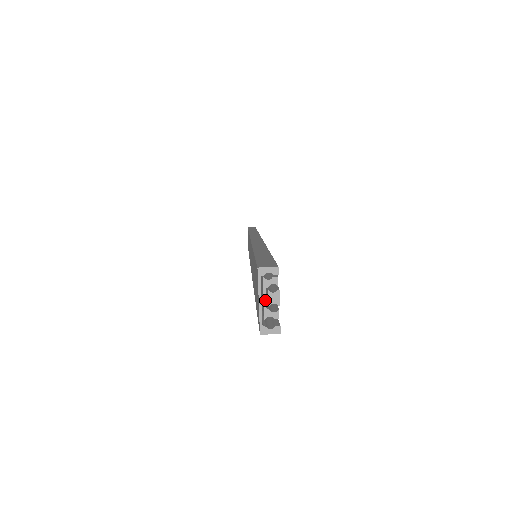
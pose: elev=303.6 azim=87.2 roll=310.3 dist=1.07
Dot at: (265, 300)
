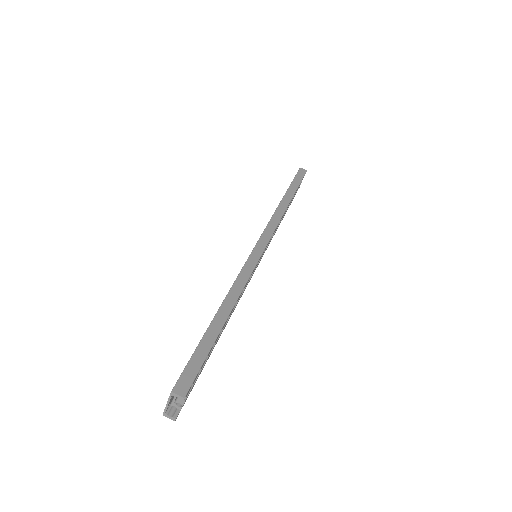
Dot at: (175, 399)
